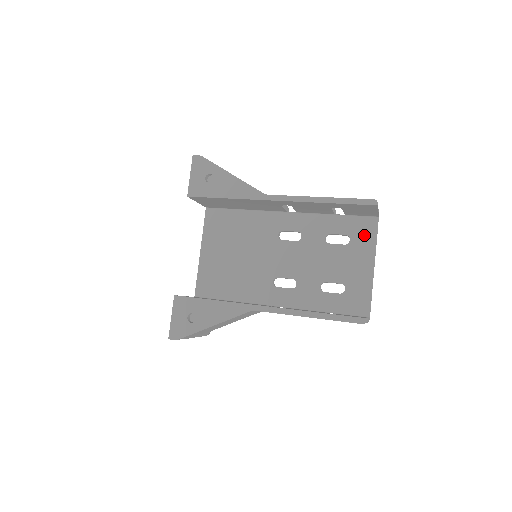
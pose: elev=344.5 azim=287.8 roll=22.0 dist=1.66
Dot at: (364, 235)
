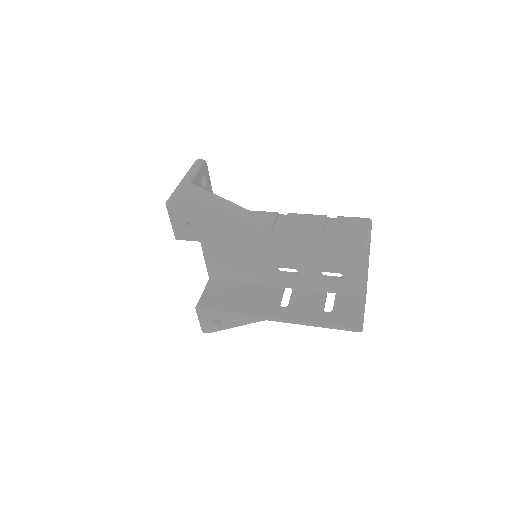
Dot at: occluded
